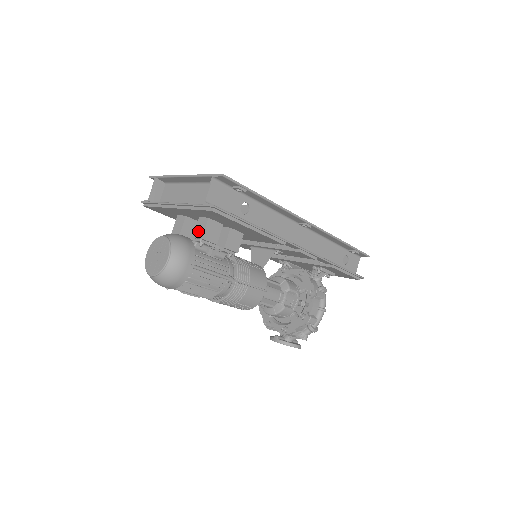
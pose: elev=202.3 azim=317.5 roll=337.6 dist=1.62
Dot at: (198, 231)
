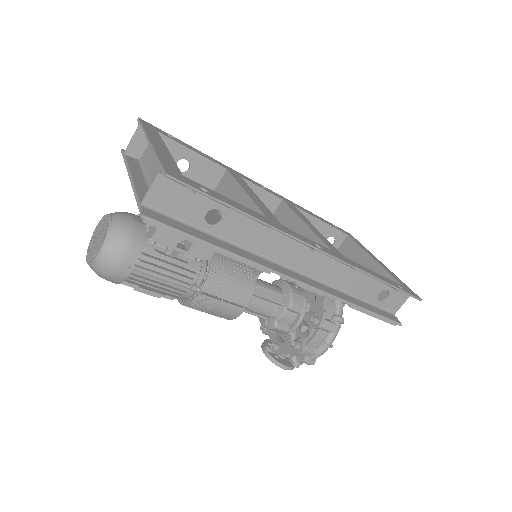
Dot at: occluded
